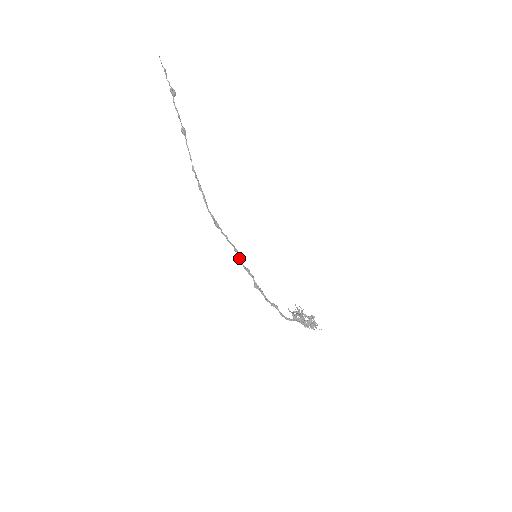
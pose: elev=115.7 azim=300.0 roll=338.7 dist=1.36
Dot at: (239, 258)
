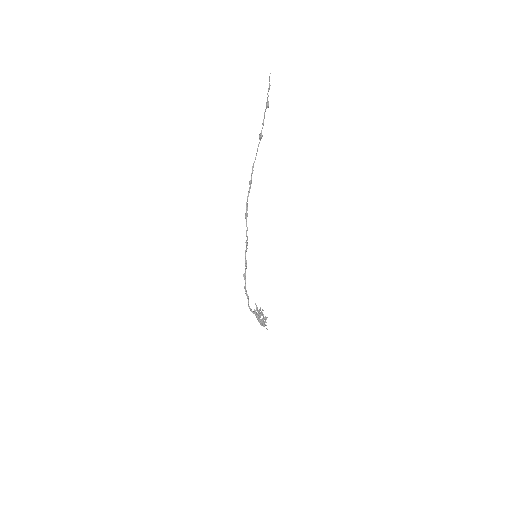
Dot at: (246, 249)
